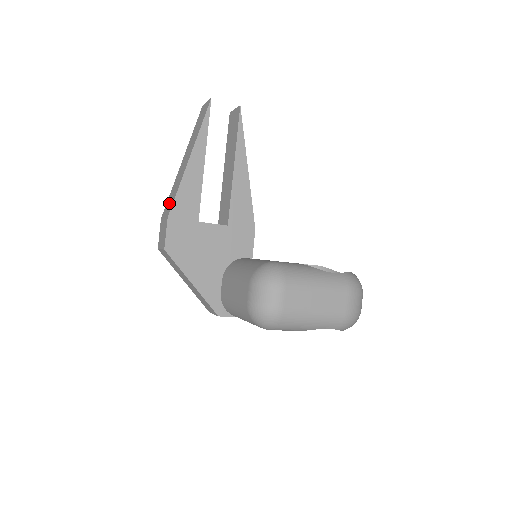
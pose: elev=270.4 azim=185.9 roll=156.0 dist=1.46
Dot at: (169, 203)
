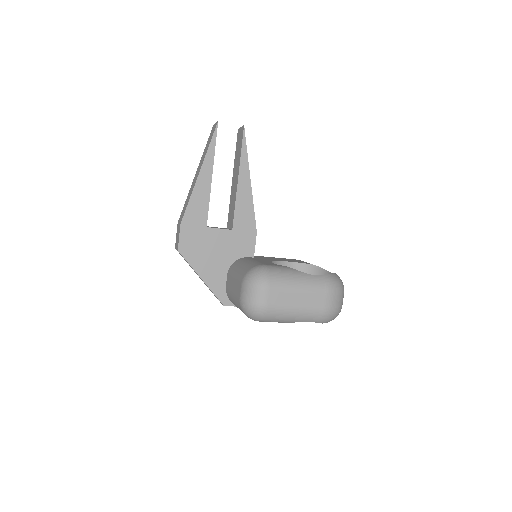
Dot at: (183, 211)
